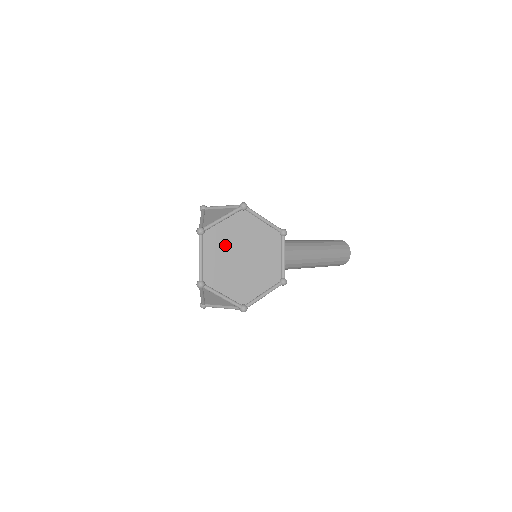
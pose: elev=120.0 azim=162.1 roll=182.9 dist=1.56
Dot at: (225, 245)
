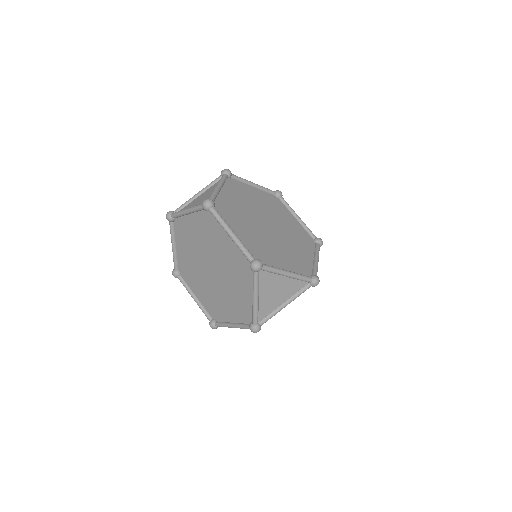
Dot at: (242, 216)
